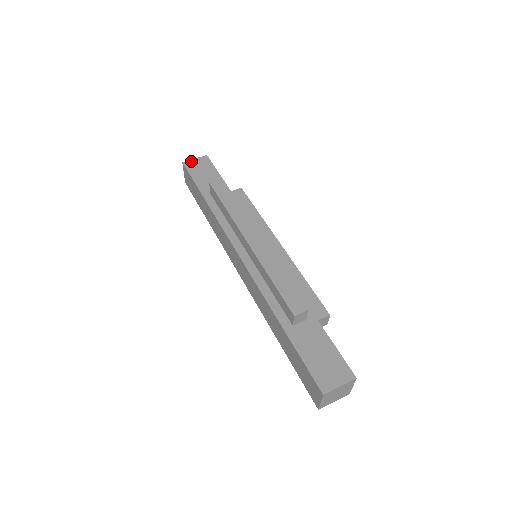
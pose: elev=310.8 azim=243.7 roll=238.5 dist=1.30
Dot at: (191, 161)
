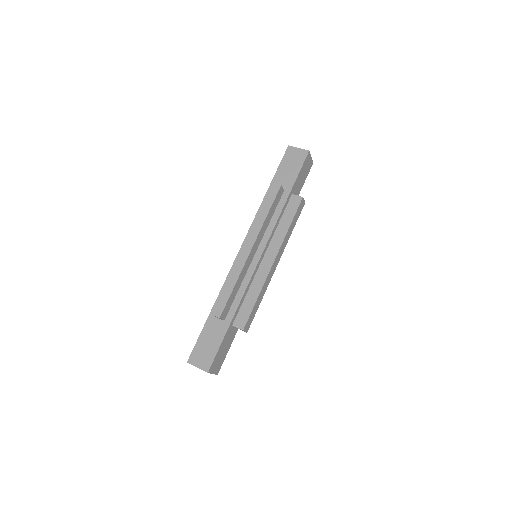
Dot at: (294, 149)
